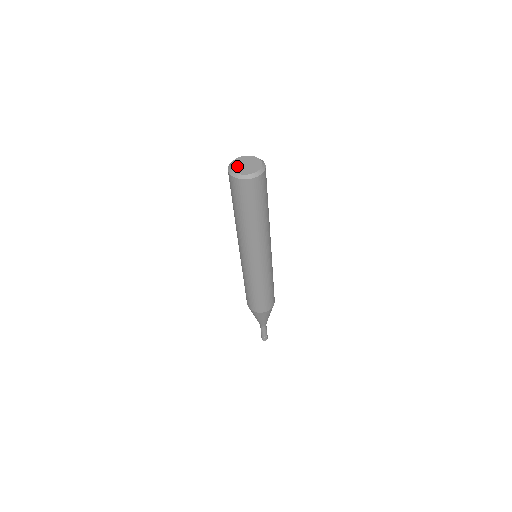
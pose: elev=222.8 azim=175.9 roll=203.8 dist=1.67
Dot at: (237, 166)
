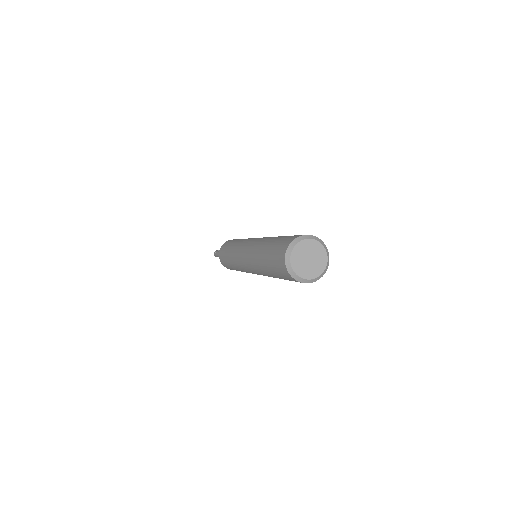
Dot at: (299, 264)
